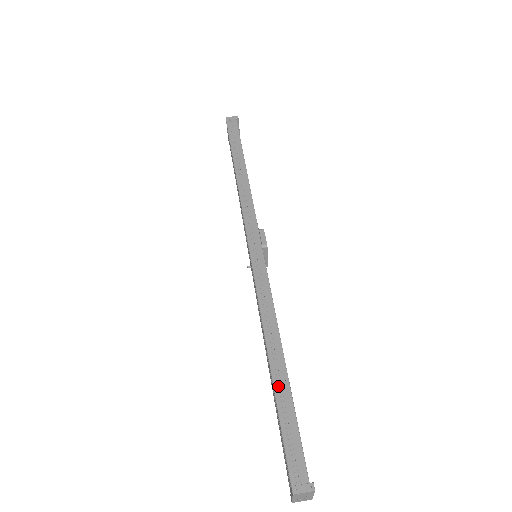
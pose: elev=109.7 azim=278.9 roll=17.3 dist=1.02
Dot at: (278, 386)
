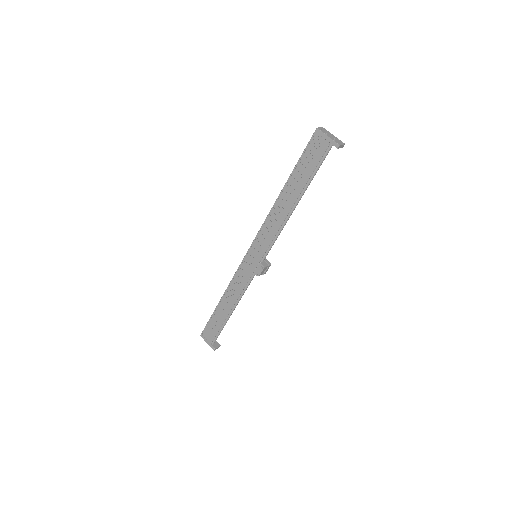
Dot at: (290, 177)
